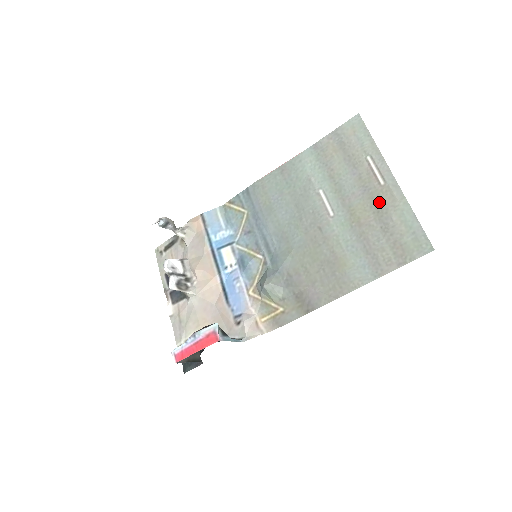
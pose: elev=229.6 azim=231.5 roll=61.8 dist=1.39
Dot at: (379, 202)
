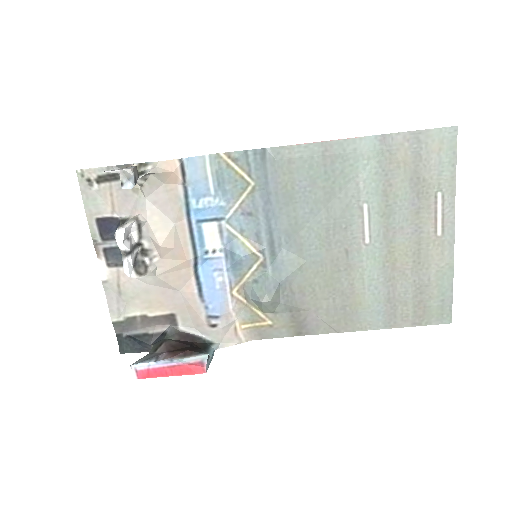
Dot at: (425, 253)
